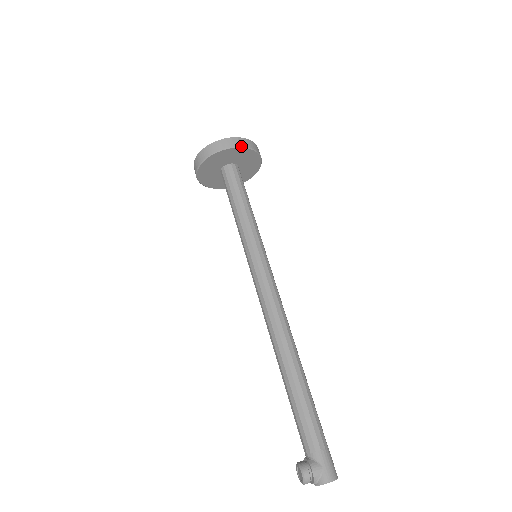
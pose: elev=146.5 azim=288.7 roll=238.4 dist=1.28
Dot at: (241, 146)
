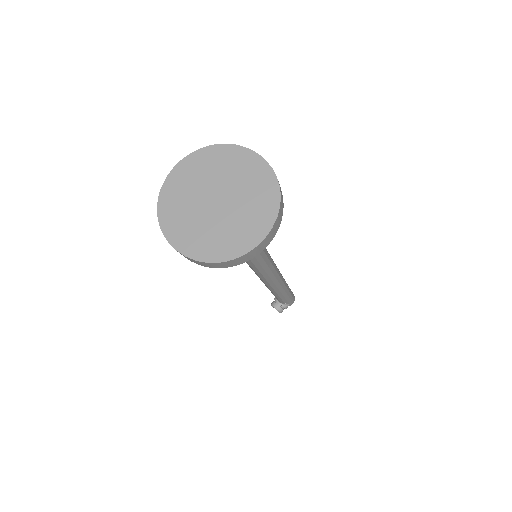
Dot at: occluded
